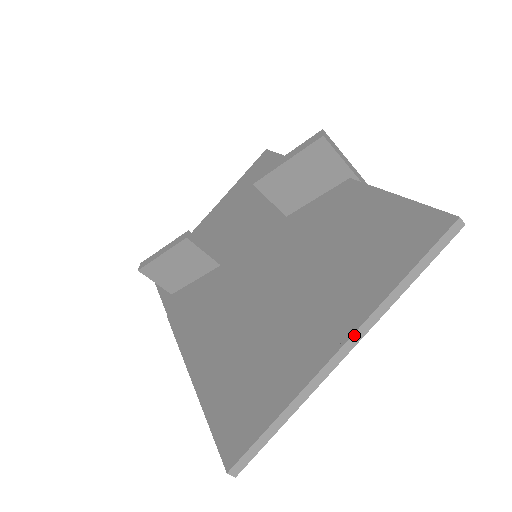
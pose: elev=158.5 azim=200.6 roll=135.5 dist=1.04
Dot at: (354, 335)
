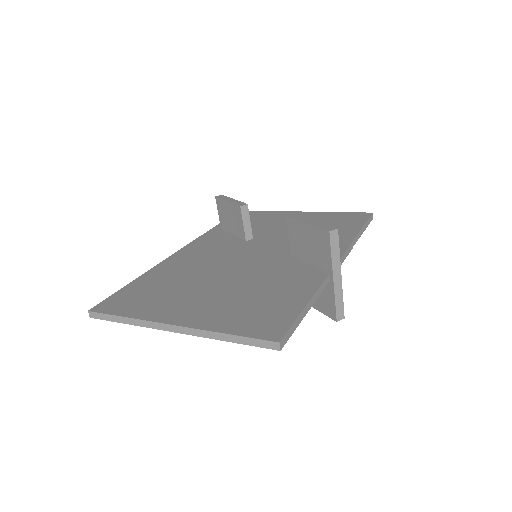
Dot at: (181, 327)
